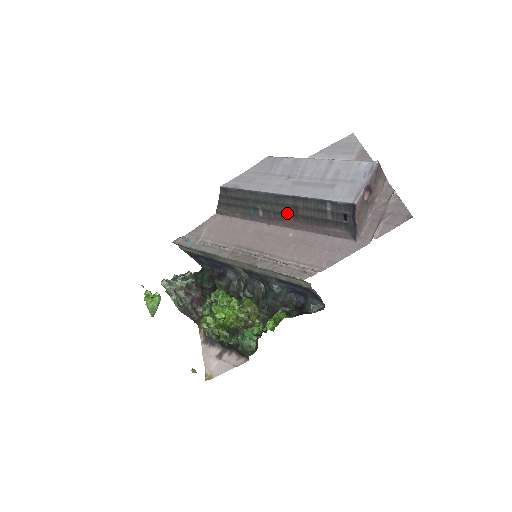
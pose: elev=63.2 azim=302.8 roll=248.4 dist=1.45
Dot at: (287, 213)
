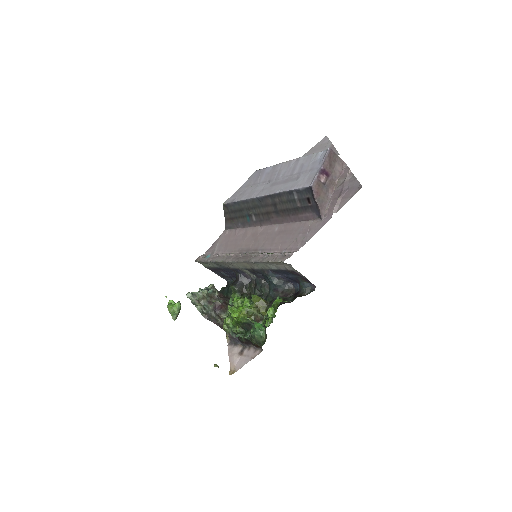
Dot at: (270, 211)
